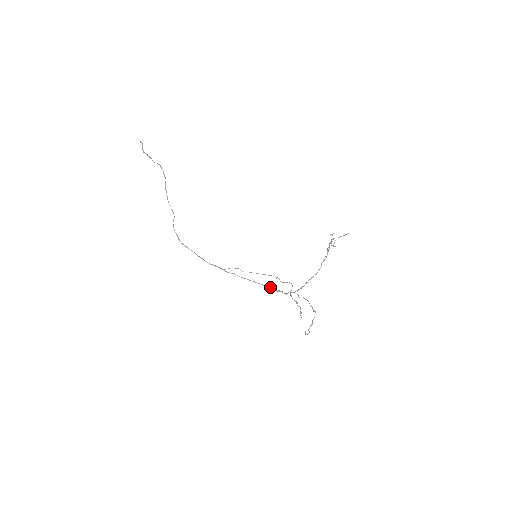
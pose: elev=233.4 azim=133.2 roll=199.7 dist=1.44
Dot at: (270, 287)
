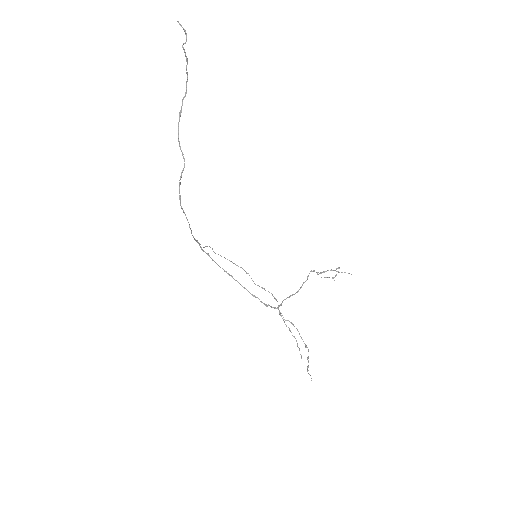
Dot at: occluded
